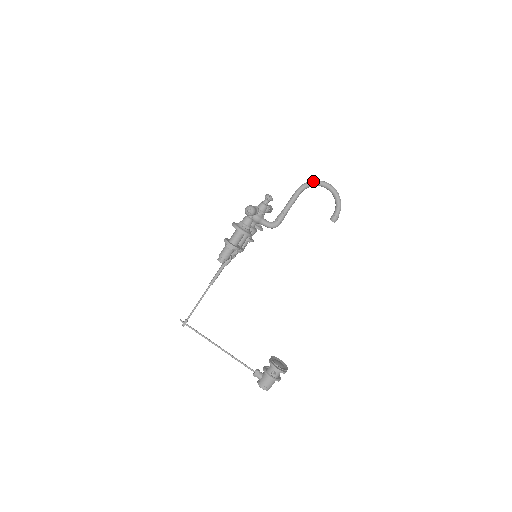
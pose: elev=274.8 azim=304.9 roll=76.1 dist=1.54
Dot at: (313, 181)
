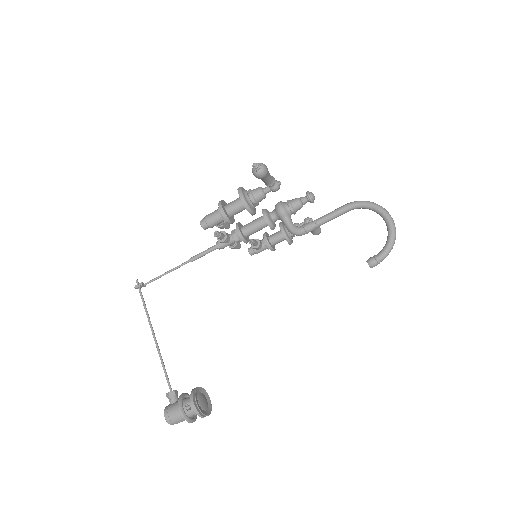
Dot at: (373, 202)
